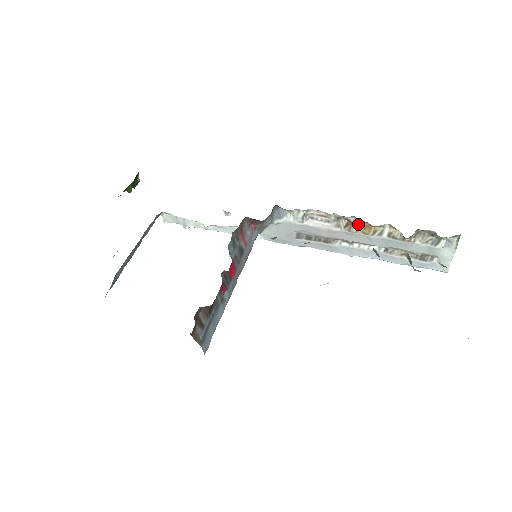
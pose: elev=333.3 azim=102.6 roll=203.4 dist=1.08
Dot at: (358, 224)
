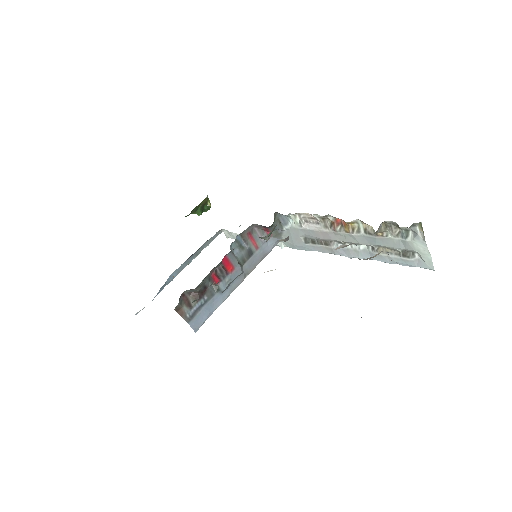
Dot at: (339, 223)
